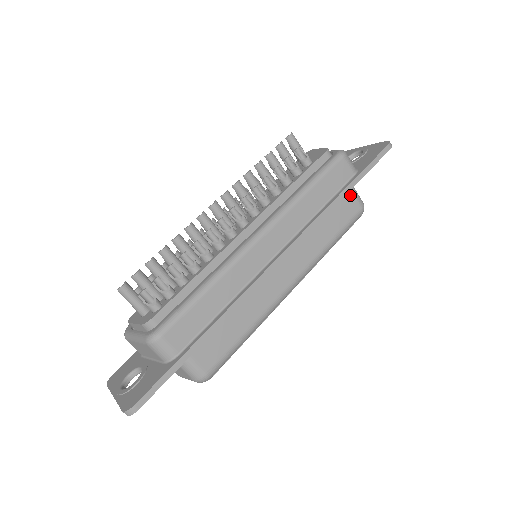
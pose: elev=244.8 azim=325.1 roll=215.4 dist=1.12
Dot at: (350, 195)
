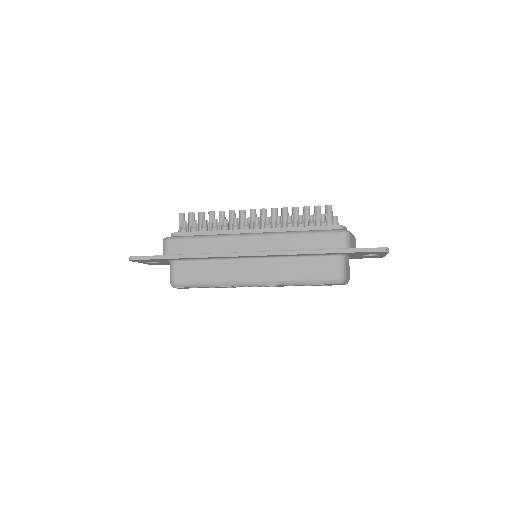
Dot at: (335, 262)
